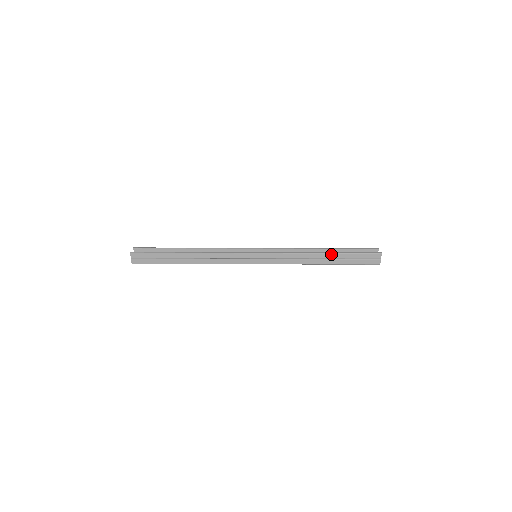
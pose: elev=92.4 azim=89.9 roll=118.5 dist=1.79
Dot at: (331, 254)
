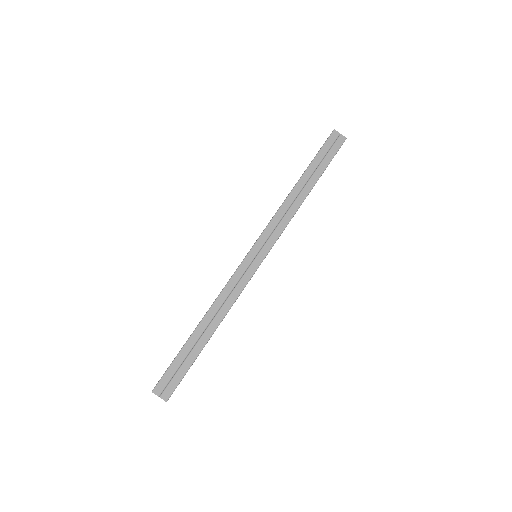
Dot at: (303, 176)
